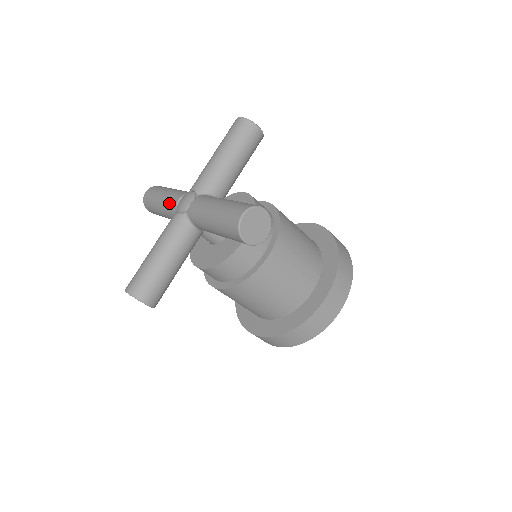
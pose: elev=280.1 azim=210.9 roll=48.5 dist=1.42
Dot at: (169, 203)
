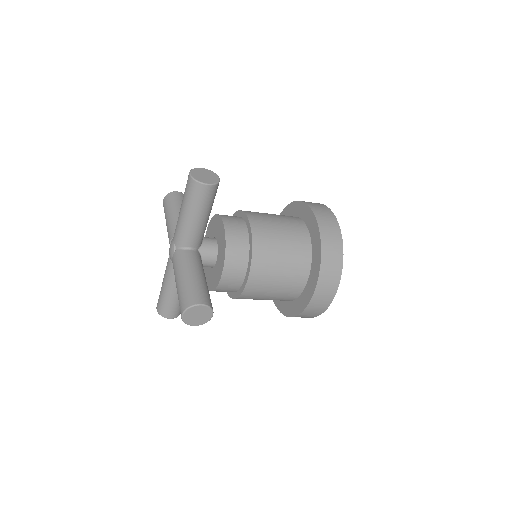
Dot at: (167, 272)
